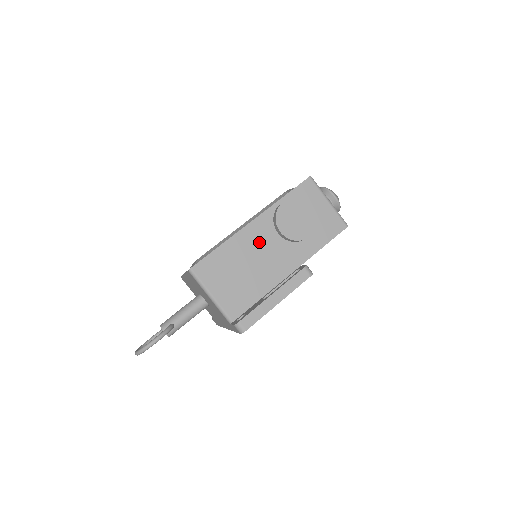
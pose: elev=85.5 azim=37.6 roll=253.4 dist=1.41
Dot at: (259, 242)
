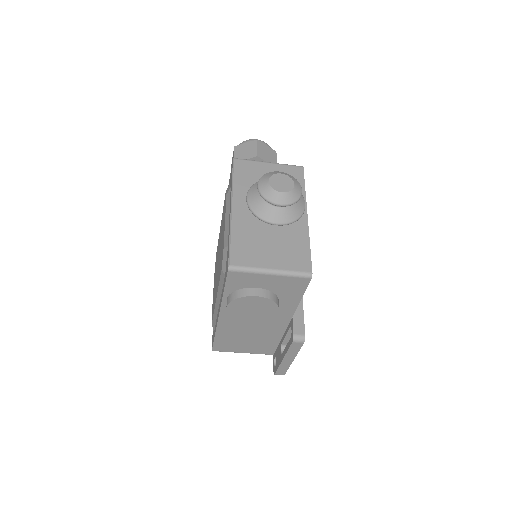
Dot at: (240, 323)
